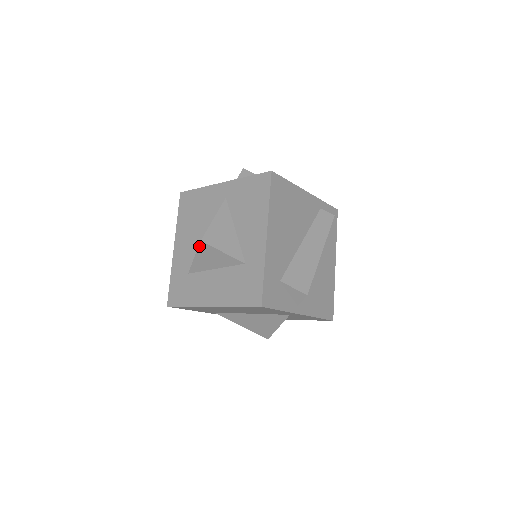
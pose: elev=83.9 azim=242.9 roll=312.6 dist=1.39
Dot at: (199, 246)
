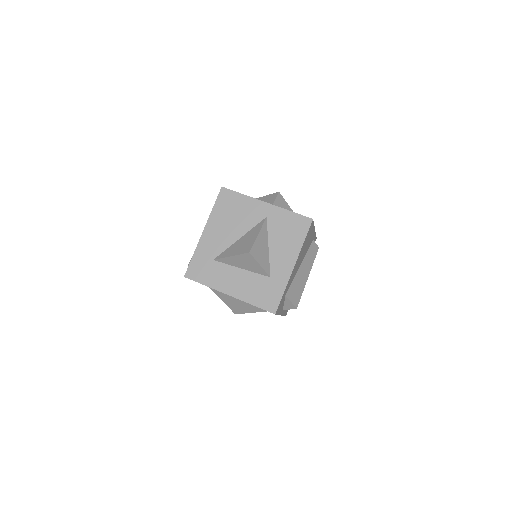
Dot at: (244, 254)
